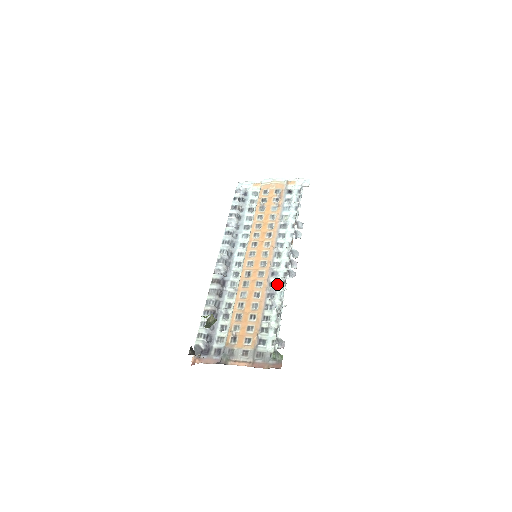
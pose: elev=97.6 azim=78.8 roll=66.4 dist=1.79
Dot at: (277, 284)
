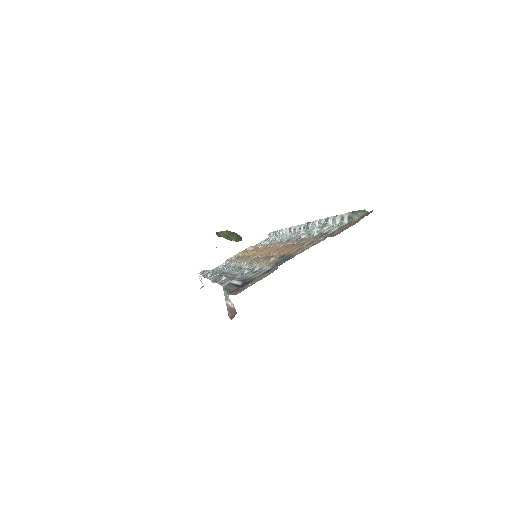
Dot at: occluded
